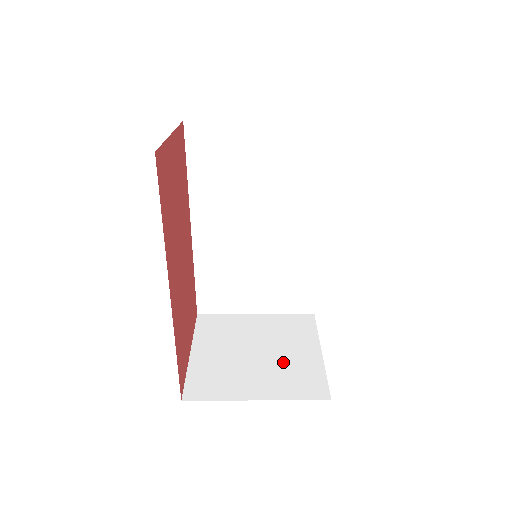
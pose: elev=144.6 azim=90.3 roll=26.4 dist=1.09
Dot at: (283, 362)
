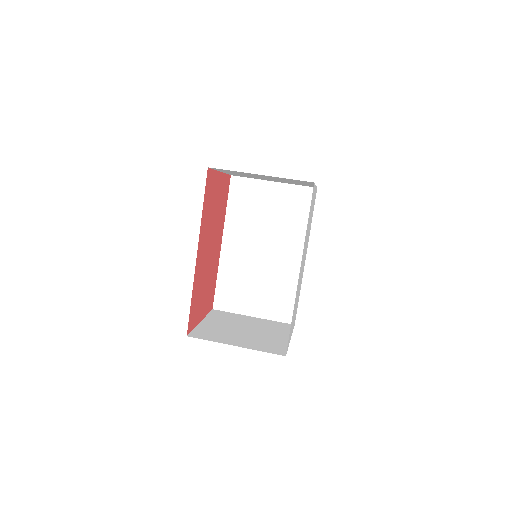
Dot at: (261, 337)
